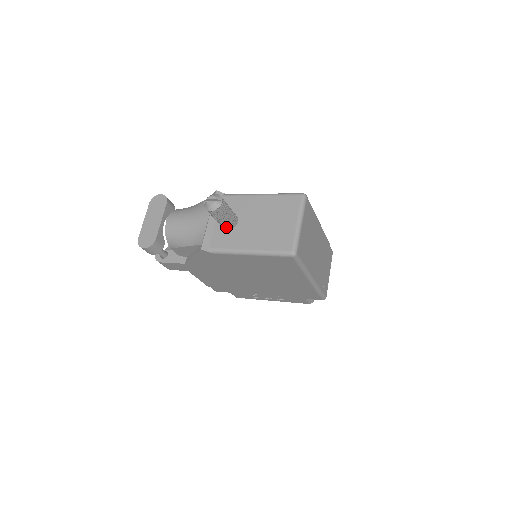
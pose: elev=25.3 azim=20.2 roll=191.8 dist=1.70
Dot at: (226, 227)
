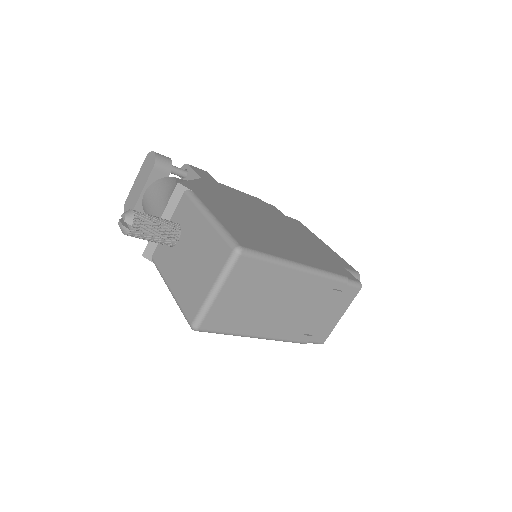
Dot at: occluded
